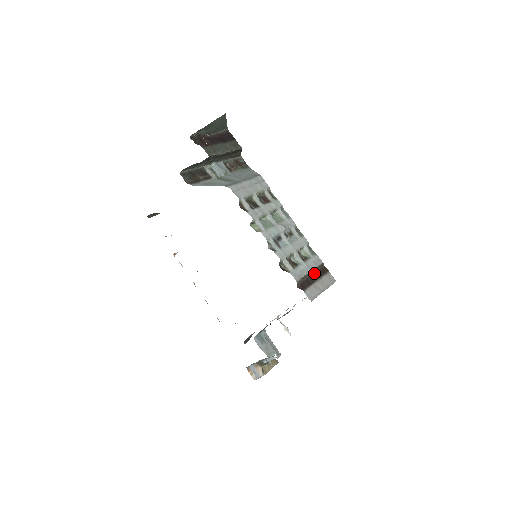
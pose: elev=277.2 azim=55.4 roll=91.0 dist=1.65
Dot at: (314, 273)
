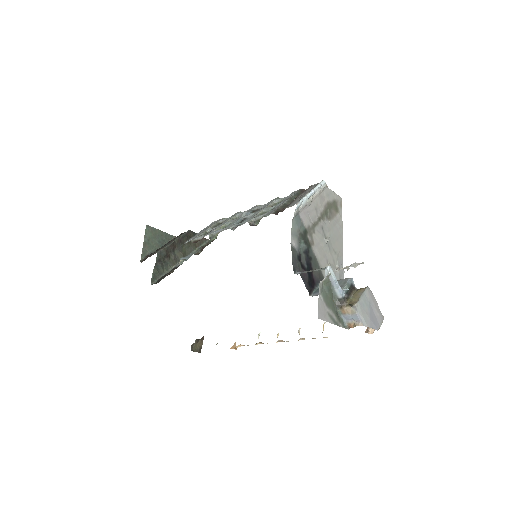
Dot at: occluded
